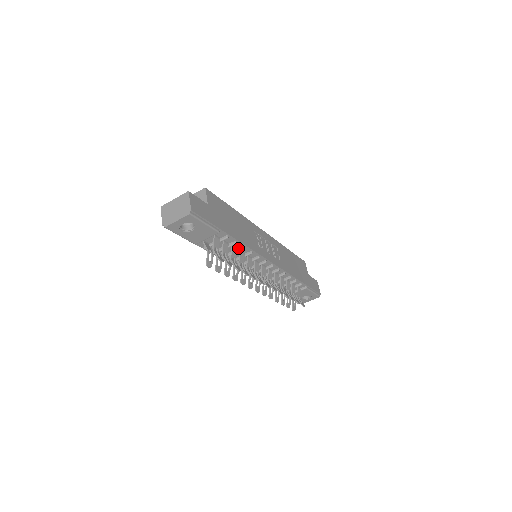
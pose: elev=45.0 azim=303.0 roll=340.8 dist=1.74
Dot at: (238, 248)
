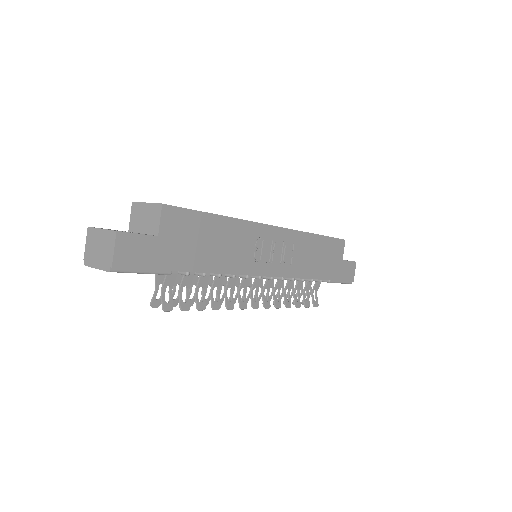
Dot at: occluded
